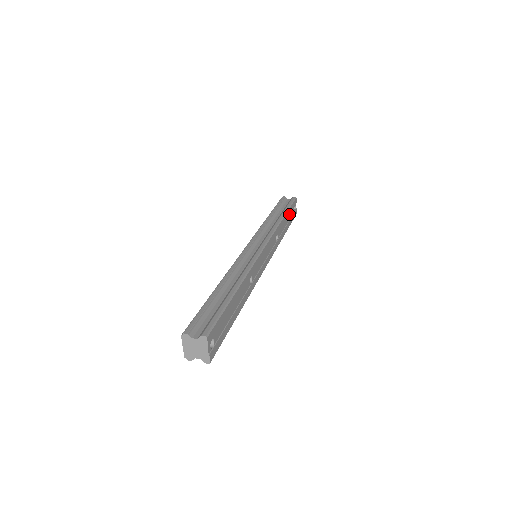
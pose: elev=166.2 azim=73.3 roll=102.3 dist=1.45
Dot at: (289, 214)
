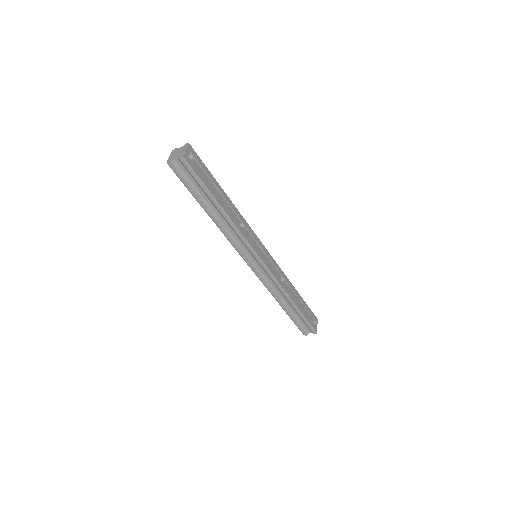
Dot at: (304, 306)
